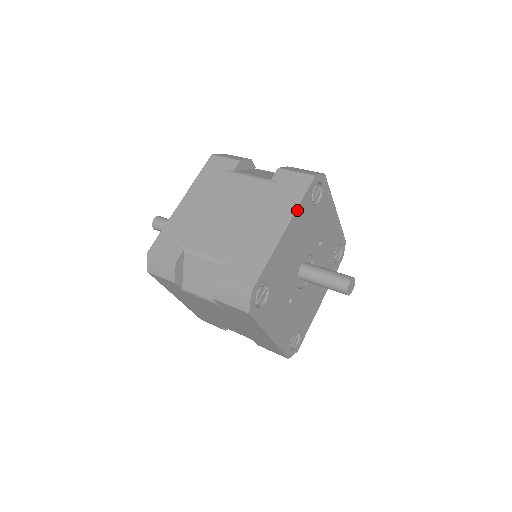
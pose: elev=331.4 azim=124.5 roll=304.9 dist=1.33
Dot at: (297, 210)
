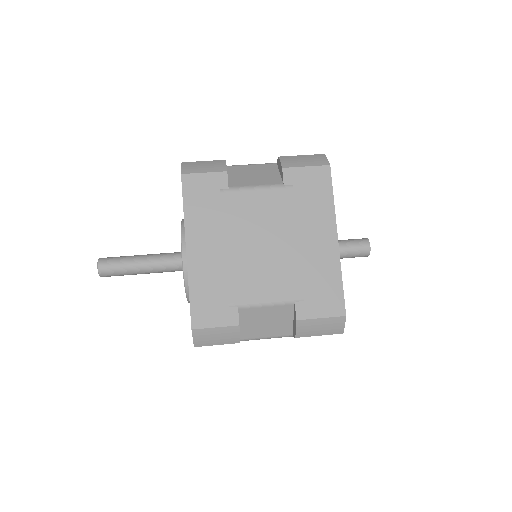
Dot at: (334, 211)
